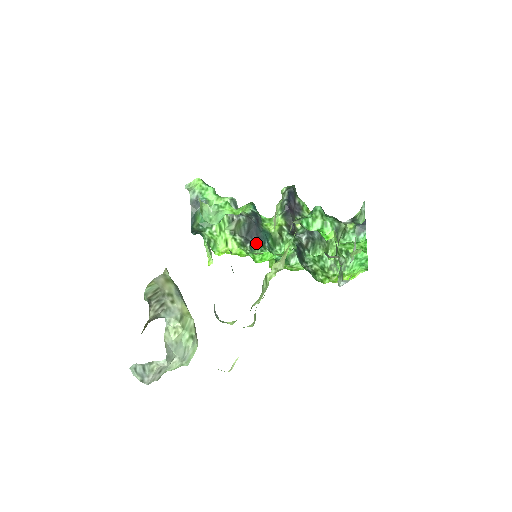
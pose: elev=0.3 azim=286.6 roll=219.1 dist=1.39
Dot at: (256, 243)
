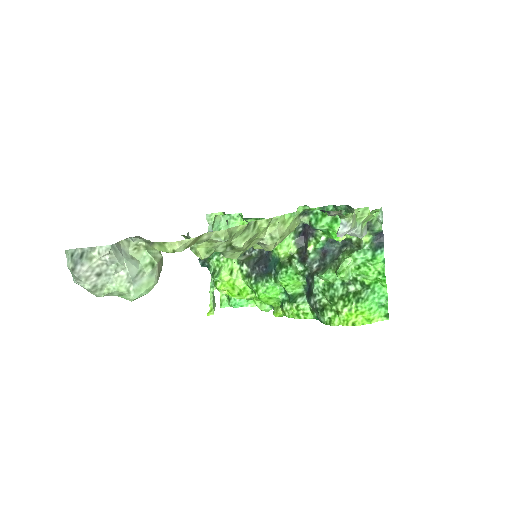
Dot at: (262, 273)
